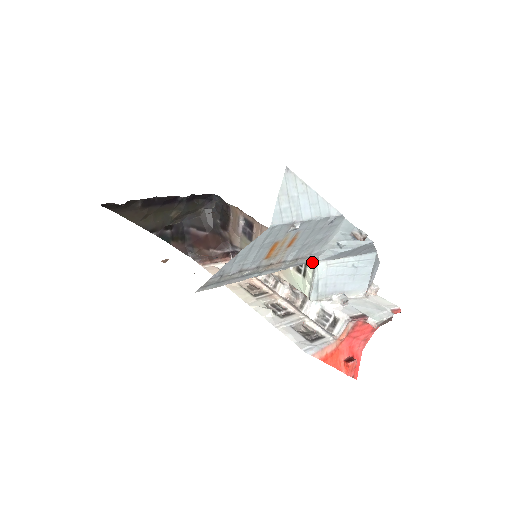
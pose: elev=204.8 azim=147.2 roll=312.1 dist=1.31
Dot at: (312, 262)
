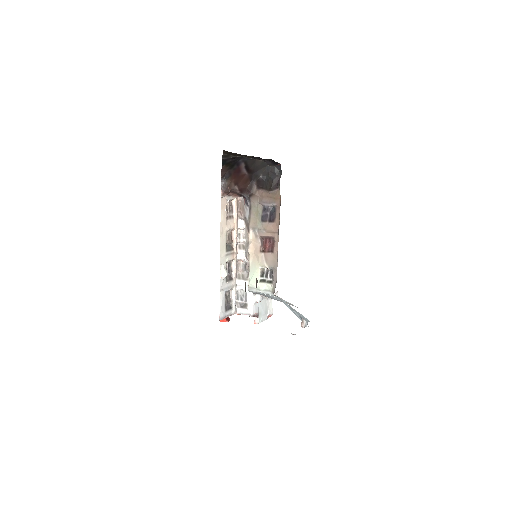
Dot at: occluded
